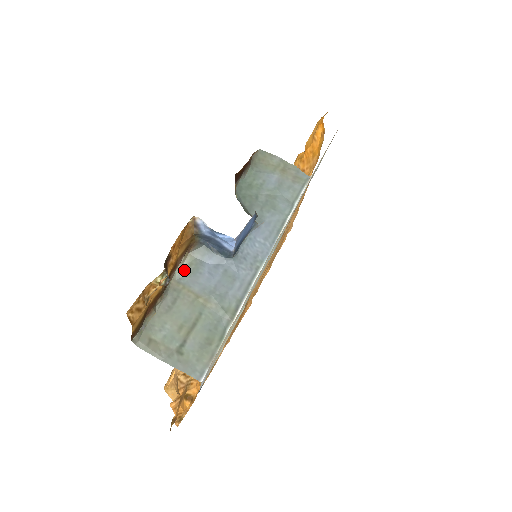
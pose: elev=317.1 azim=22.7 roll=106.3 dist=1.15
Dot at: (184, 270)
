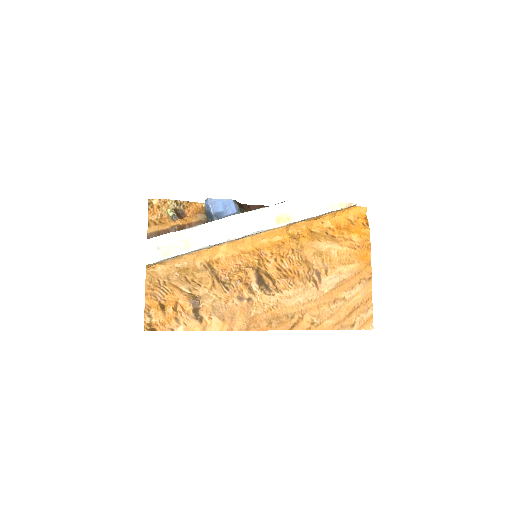
Dot at: occluded
